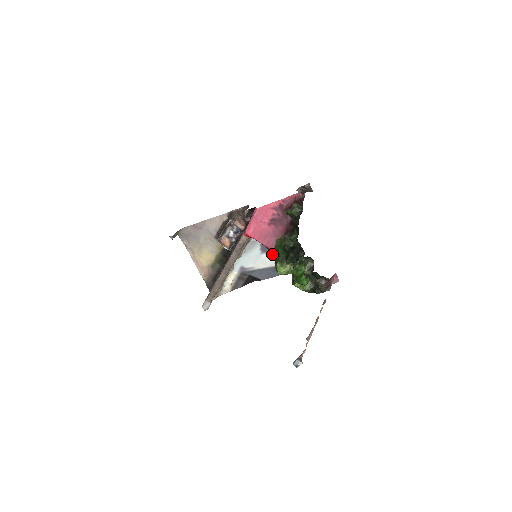
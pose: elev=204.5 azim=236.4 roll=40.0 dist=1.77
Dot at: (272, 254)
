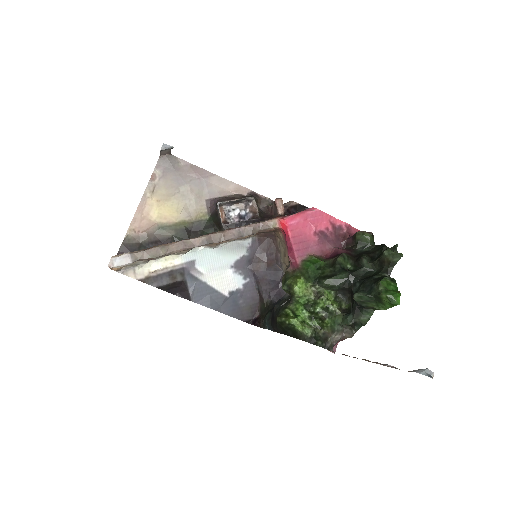
Dot at: (239, 278)
